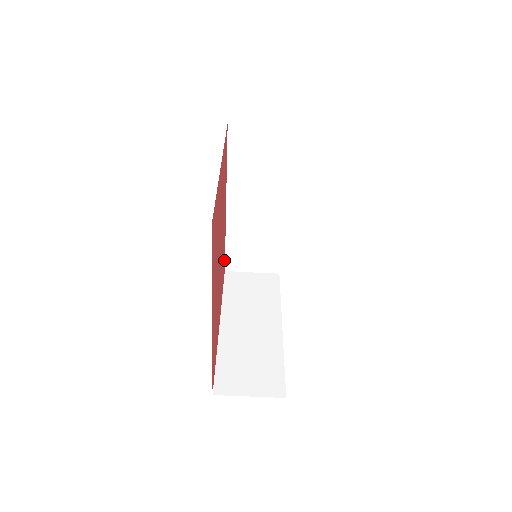
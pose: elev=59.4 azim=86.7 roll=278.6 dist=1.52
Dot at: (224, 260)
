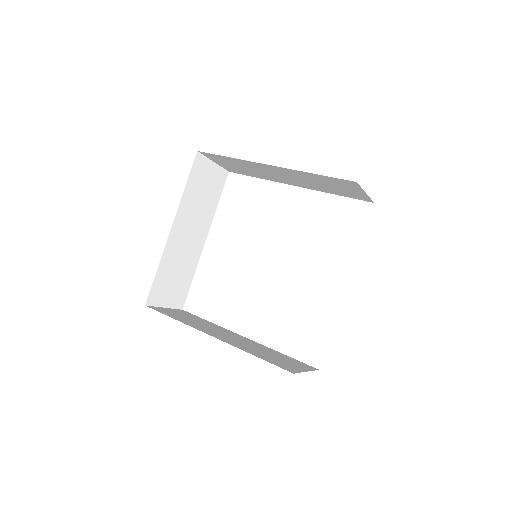
Dot at: occluded
